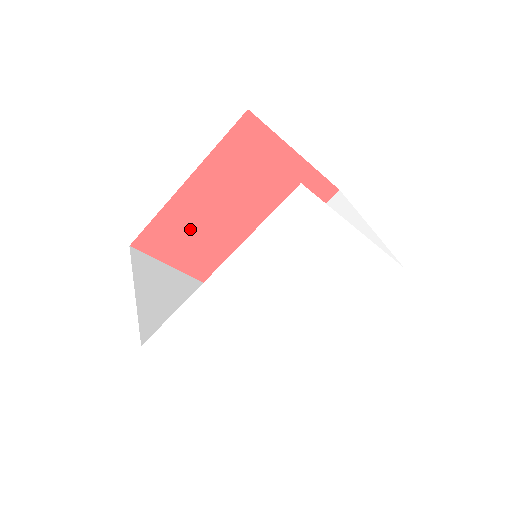
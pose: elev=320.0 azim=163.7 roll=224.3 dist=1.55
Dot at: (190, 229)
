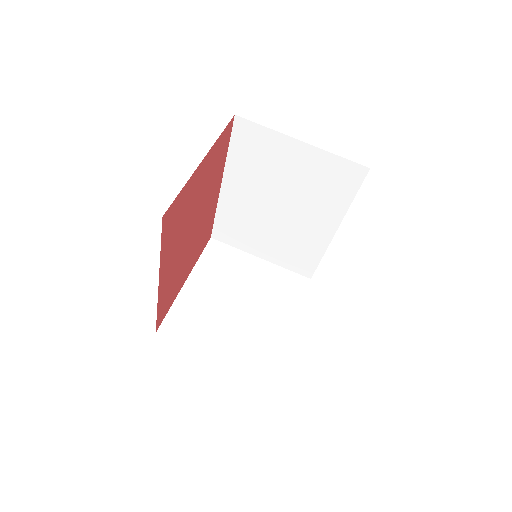
Dot at: (175, 278)
